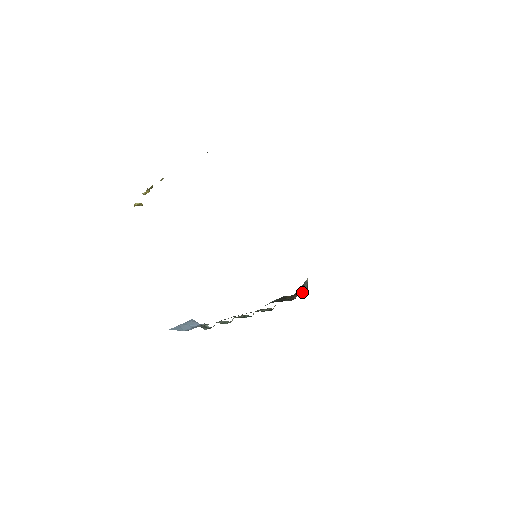
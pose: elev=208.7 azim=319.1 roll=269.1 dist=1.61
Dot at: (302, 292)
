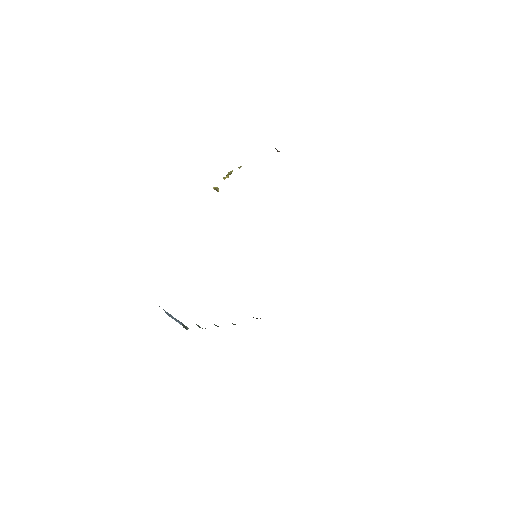
Dot at: occluded
